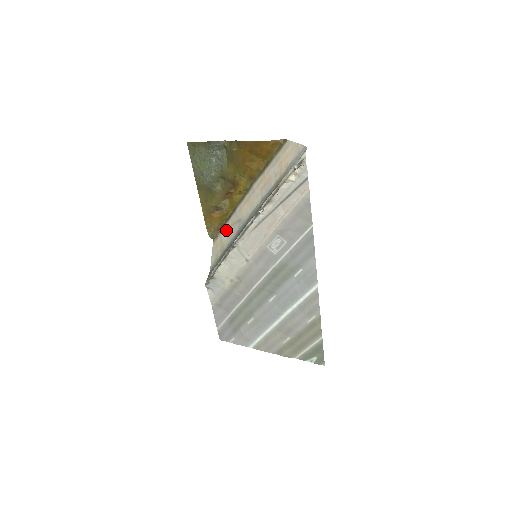
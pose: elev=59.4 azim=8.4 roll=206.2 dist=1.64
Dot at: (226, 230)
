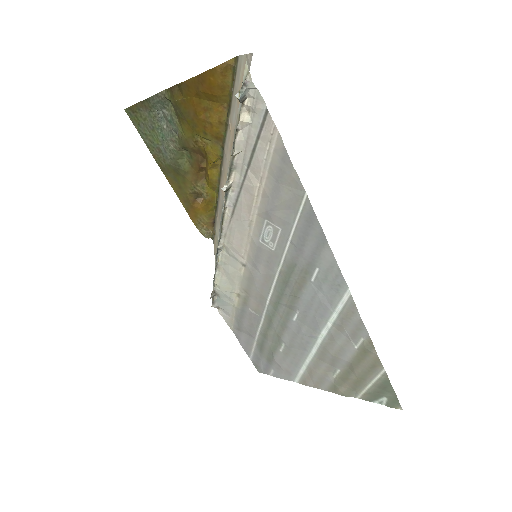
Dot at: (217, 224)
